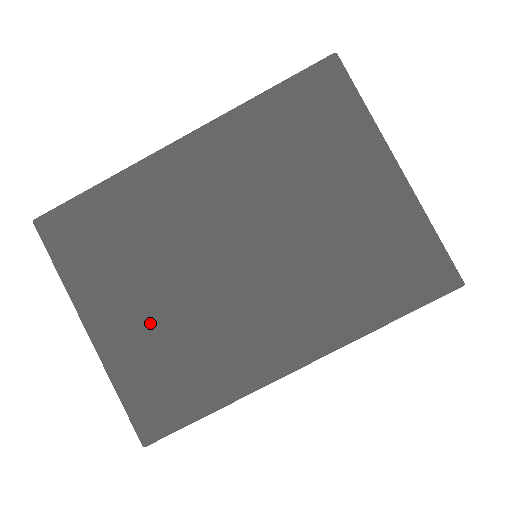
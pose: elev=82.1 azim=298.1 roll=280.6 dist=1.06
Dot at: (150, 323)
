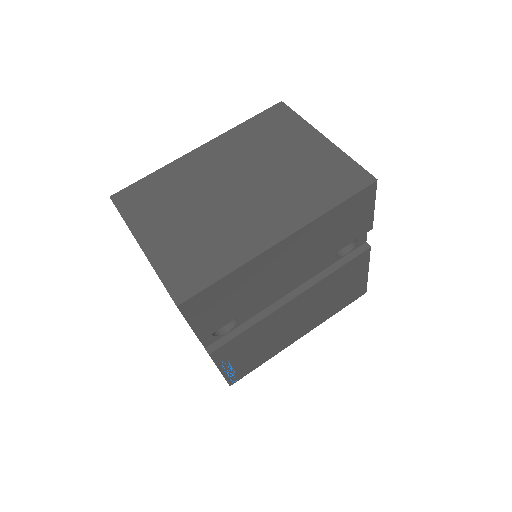
Dot at: (182, 234)
